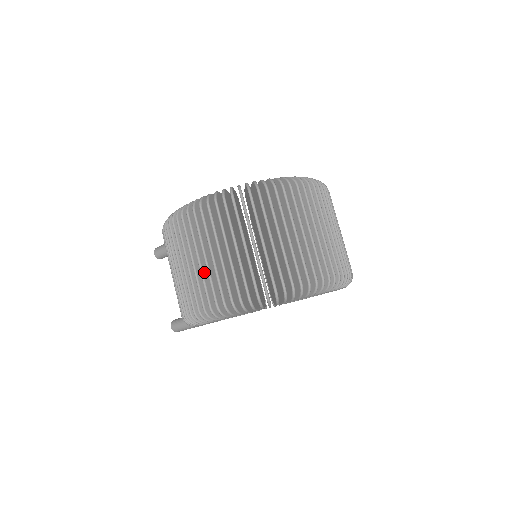
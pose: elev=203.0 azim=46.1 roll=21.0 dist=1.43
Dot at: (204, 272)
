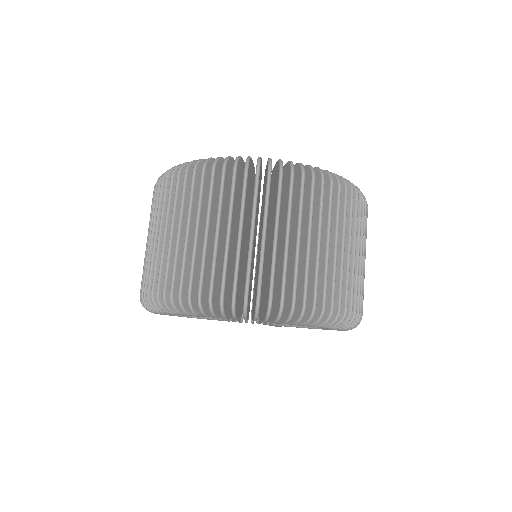
Dot at: occluded
